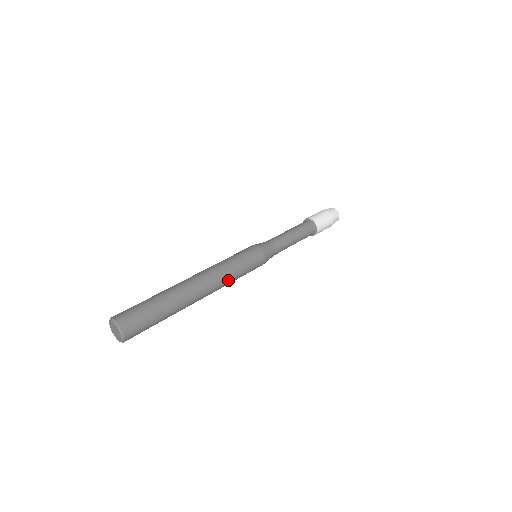
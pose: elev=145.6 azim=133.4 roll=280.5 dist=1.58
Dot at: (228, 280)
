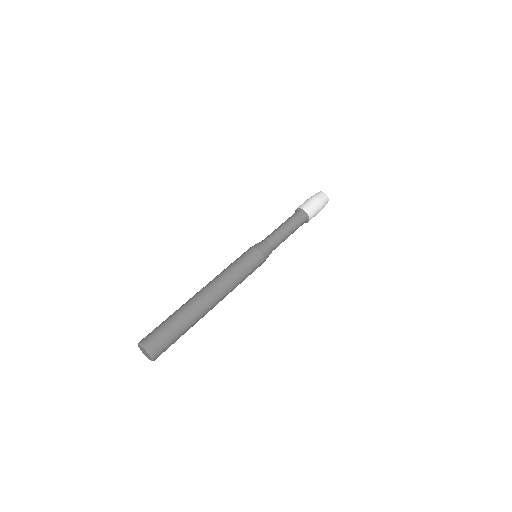
Dot at: occluded
